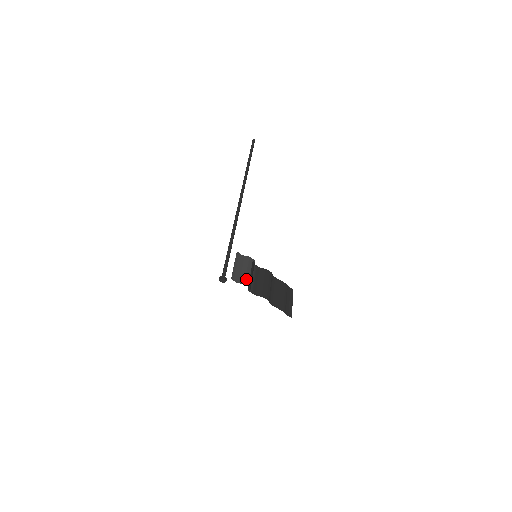
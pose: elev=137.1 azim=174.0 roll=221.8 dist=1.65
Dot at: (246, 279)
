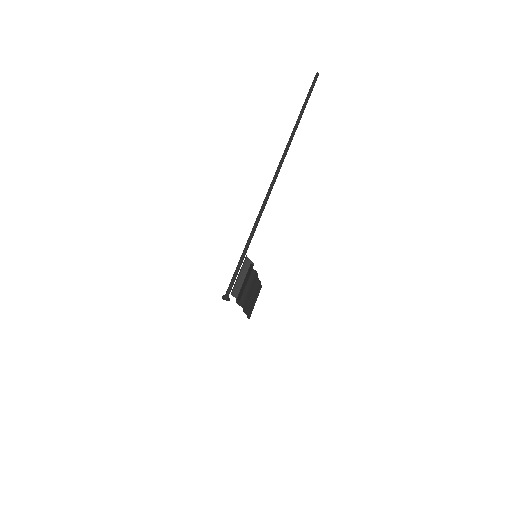
Dot at: (241, 292)
